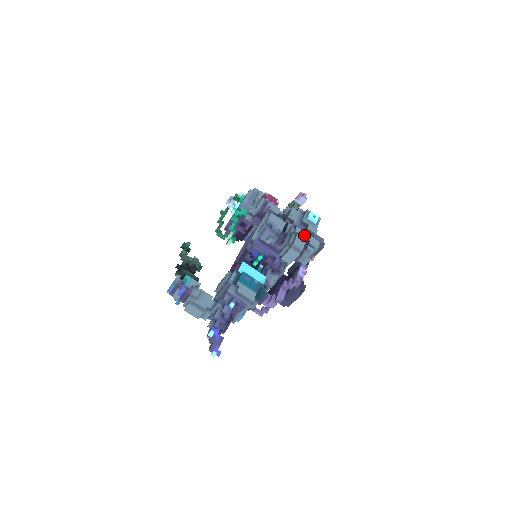
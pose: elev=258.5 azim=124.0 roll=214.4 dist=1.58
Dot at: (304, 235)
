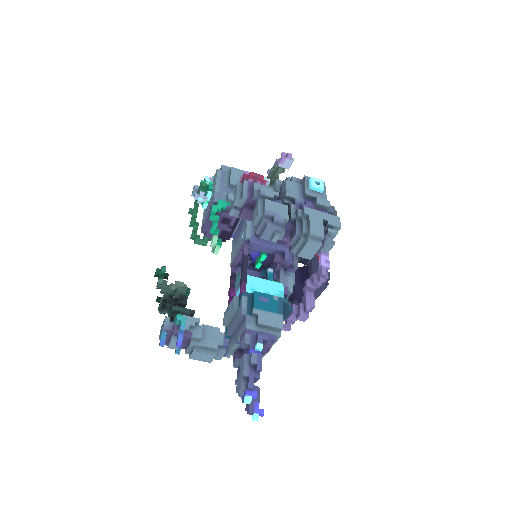
Dot at: (317, 215)
